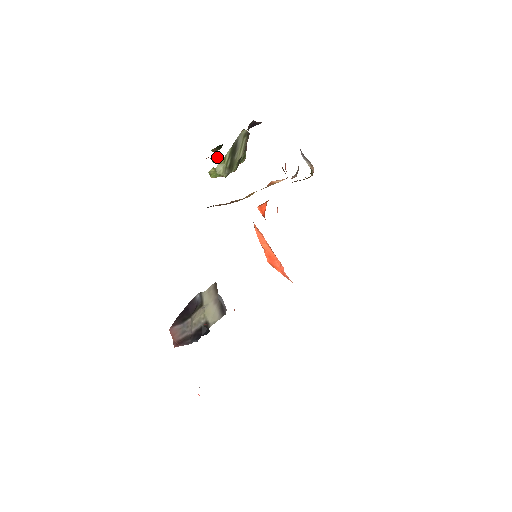
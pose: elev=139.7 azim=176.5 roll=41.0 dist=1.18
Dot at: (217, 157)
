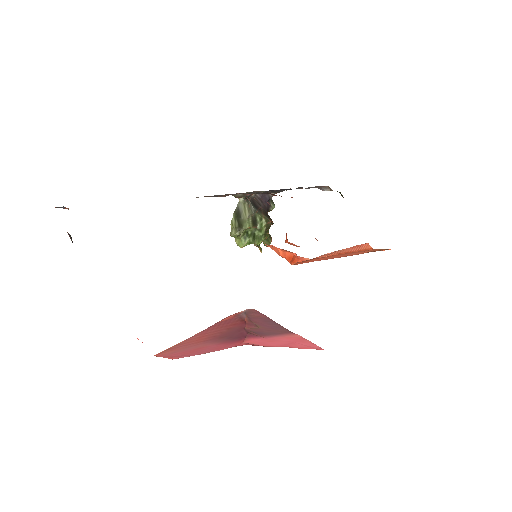
Dot at: occluded
